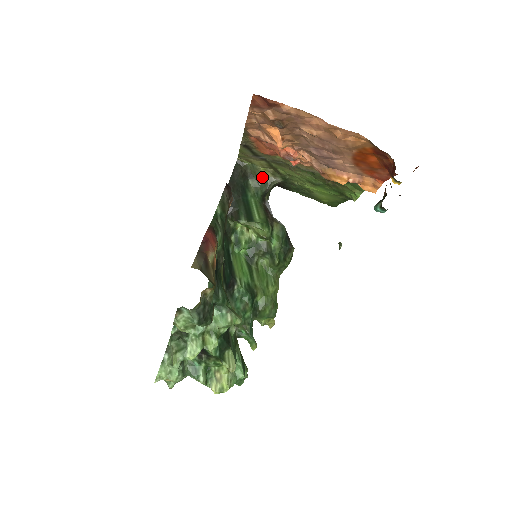
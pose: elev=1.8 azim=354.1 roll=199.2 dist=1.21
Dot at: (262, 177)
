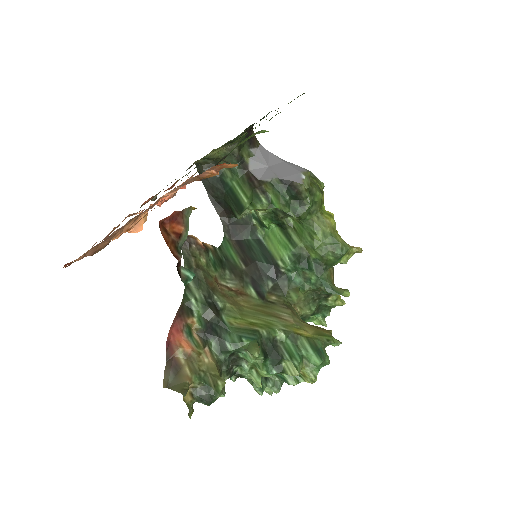
Dot at: (221, 155)
